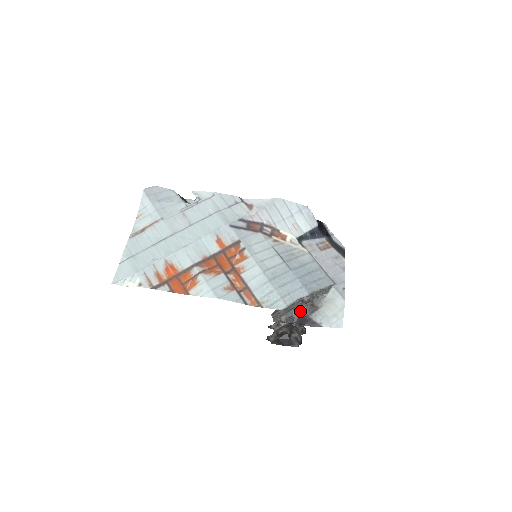
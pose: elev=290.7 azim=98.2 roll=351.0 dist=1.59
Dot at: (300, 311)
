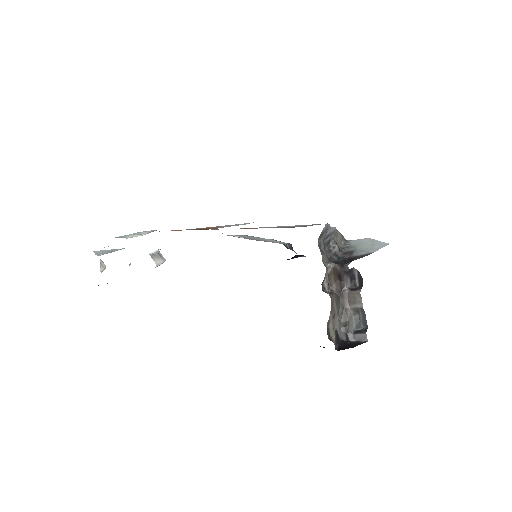
Dot at: (339, 258)
